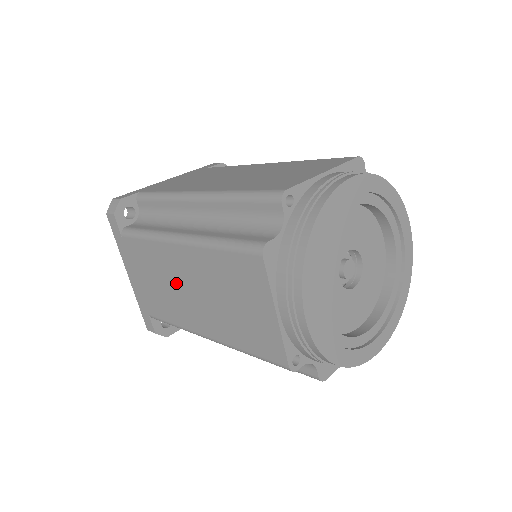
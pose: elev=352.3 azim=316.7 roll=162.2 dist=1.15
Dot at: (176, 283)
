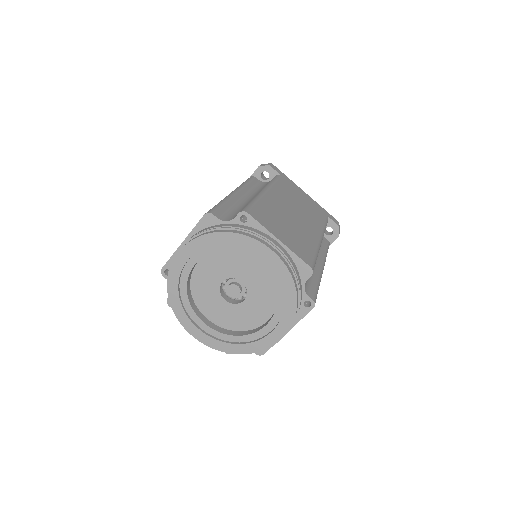
Dot at: occluded
